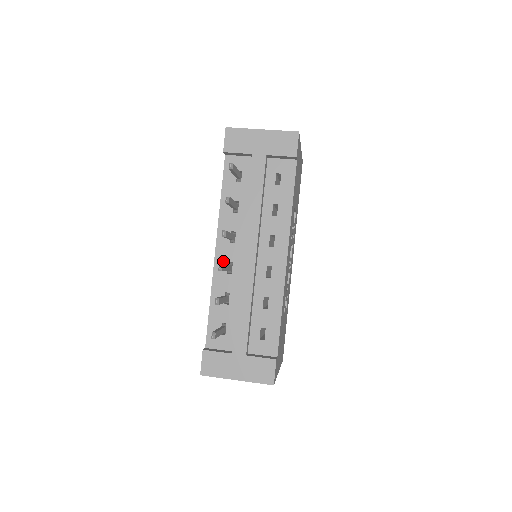
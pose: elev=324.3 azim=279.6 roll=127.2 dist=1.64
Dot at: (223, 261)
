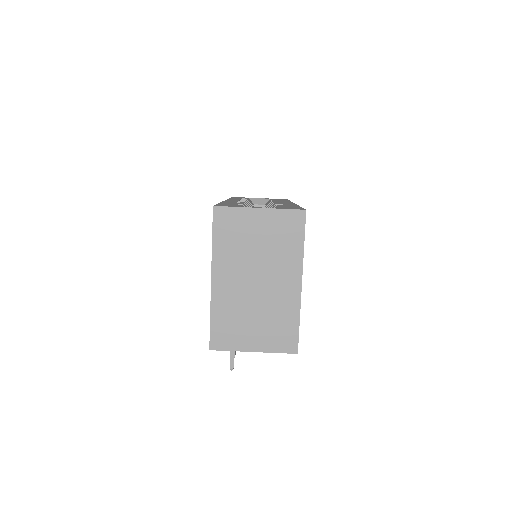
Dot at: occluded
